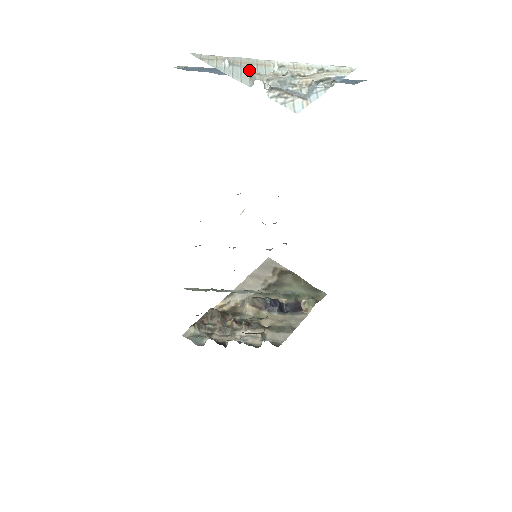
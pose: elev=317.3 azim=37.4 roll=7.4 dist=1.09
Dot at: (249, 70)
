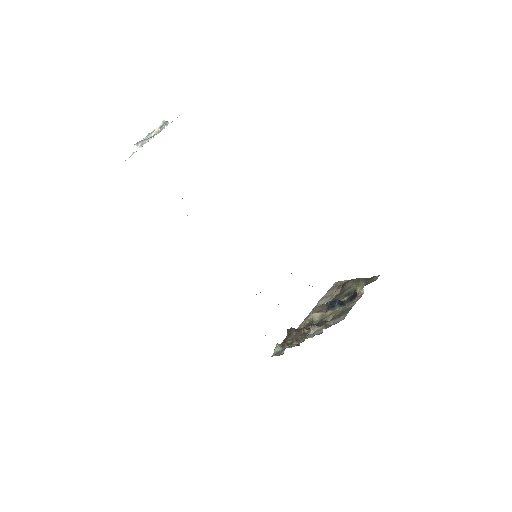
Dot at: occluded
